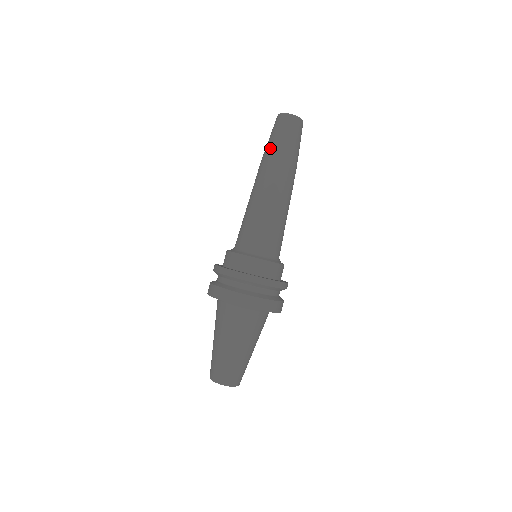
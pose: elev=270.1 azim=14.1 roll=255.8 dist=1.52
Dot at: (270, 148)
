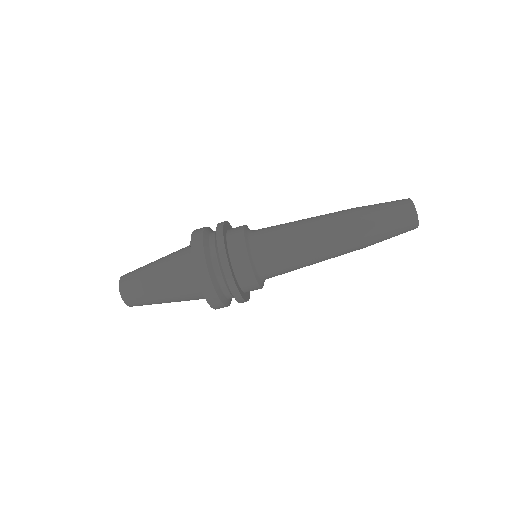
Dot at: (366, 206)
